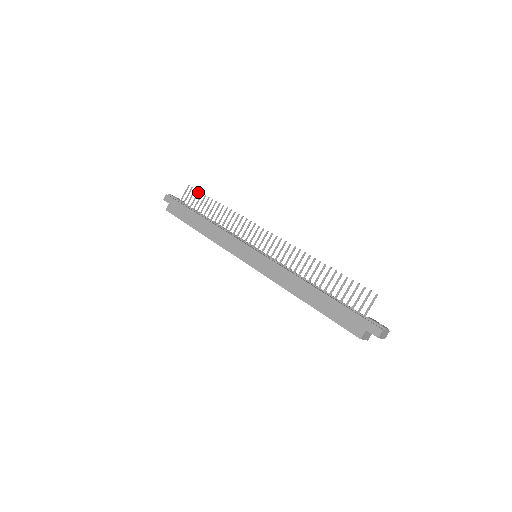
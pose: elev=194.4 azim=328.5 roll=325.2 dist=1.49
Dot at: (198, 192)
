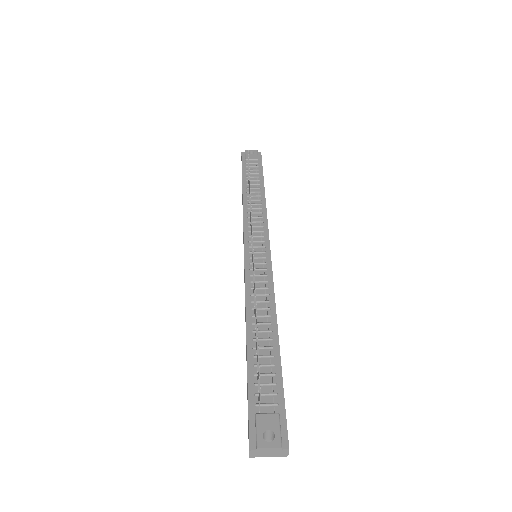
Dot at: (248, 152)
